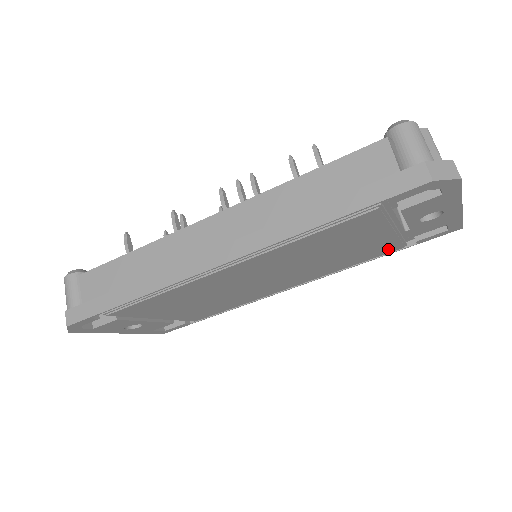
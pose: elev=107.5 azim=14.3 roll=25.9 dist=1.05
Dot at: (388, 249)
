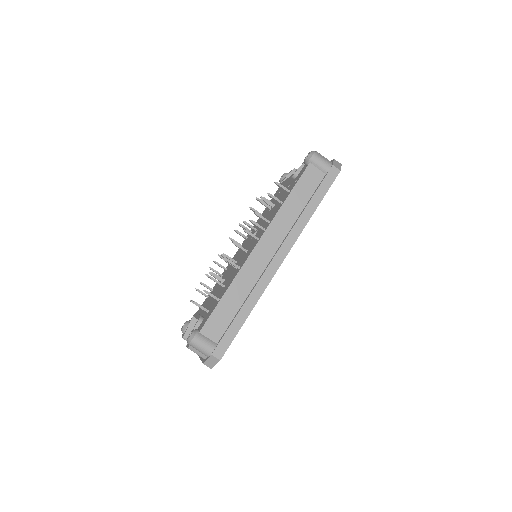
Dot at: occluded
